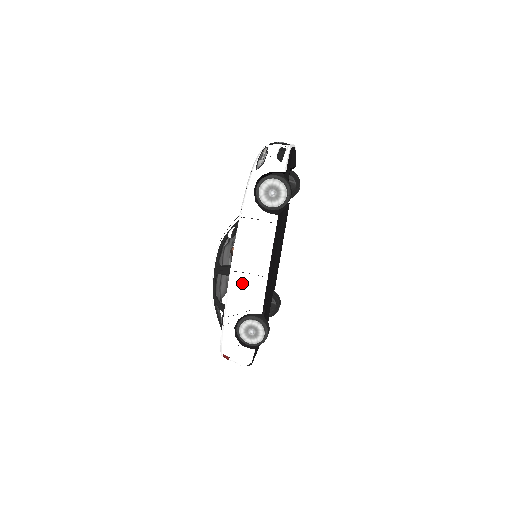
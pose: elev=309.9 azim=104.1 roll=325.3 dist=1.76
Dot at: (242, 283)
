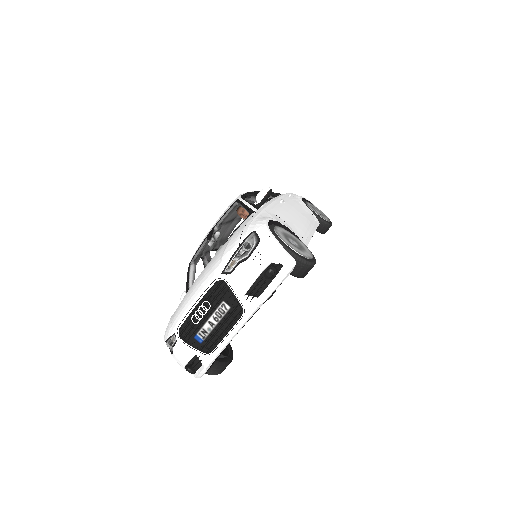
Dot at: occluded
